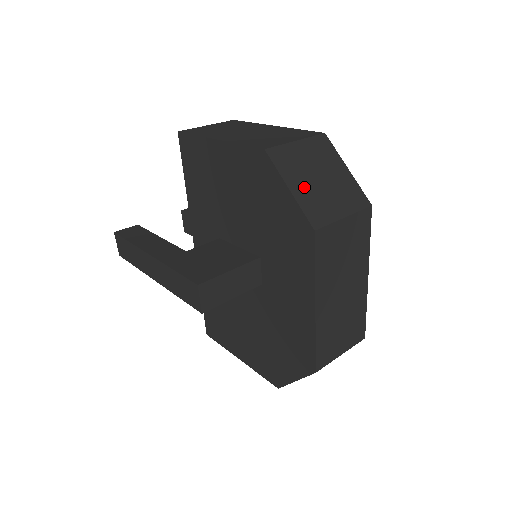
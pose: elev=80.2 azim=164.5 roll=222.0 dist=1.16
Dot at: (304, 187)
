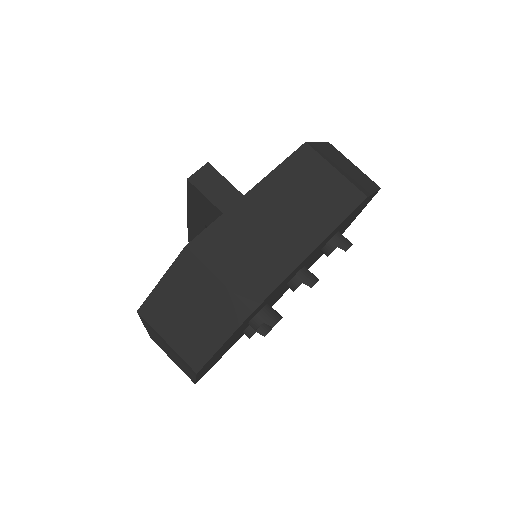
Dot at: (329, 152)
